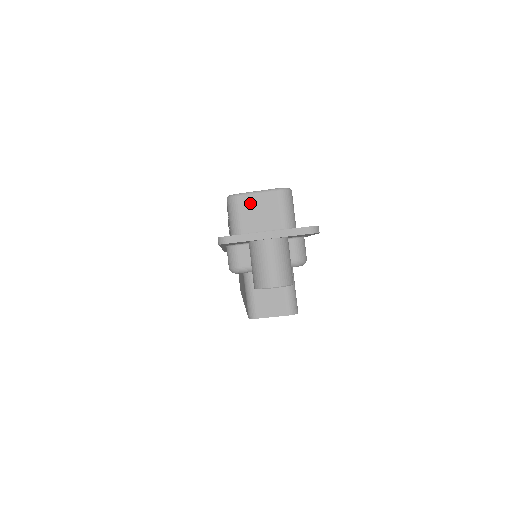
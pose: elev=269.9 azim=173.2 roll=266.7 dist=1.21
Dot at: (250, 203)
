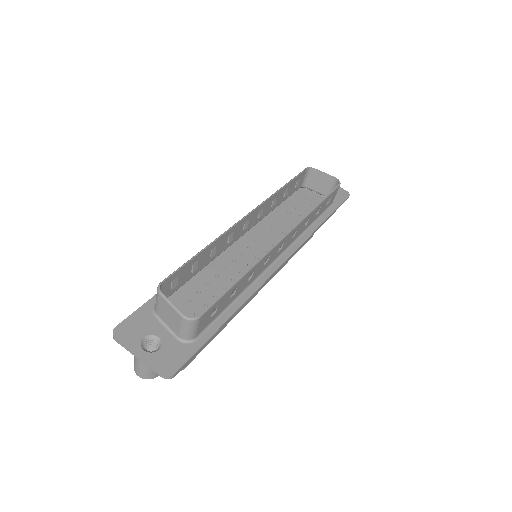
Dot at: (165, 305)
